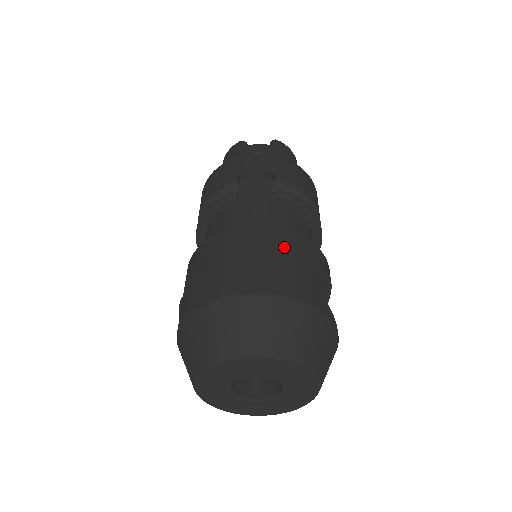
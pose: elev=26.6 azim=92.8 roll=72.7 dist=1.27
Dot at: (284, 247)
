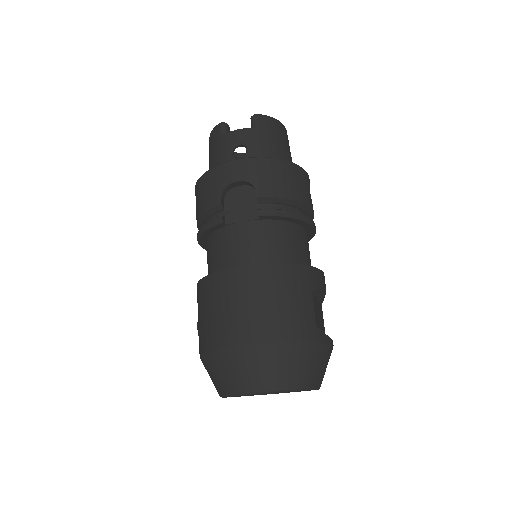
Dot at: (270, 286)
